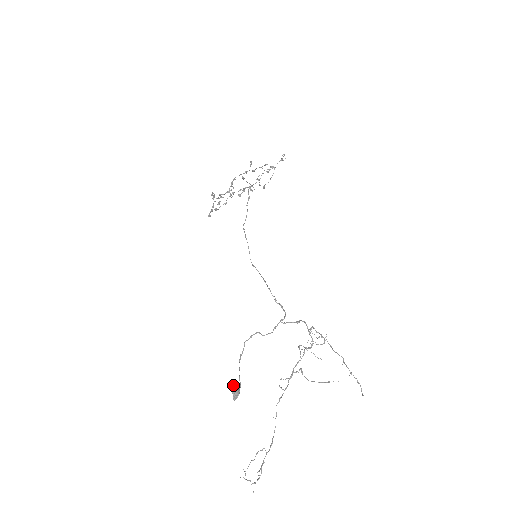
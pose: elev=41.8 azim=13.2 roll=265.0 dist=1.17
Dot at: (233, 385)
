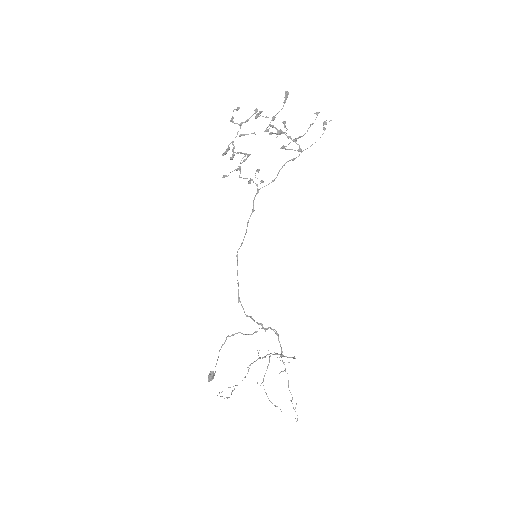
Dot at: (209, 373)
